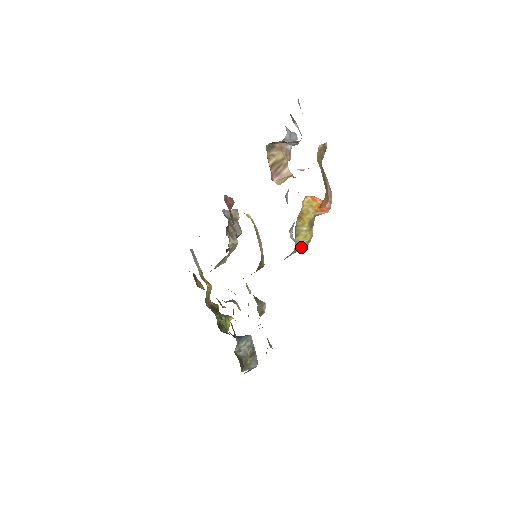
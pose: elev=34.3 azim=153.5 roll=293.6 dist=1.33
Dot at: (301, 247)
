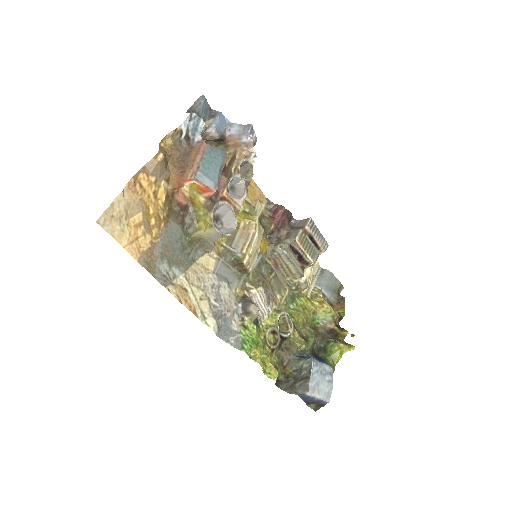
Dot at: (208, 233)
